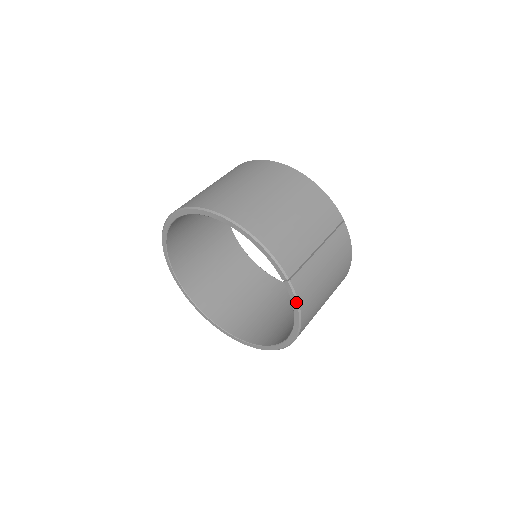
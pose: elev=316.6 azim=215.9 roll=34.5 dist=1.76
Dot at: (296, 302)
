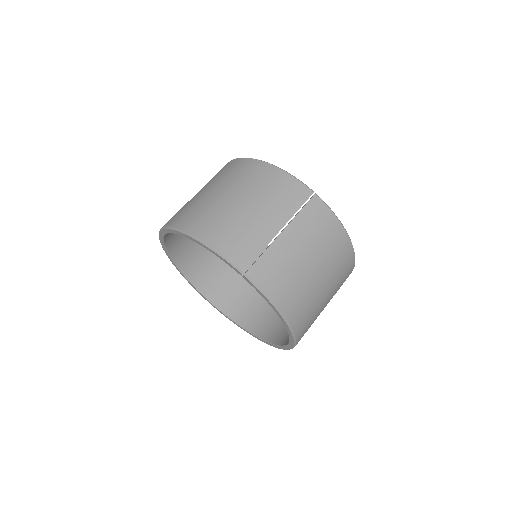
Dot at: (263, 294)
